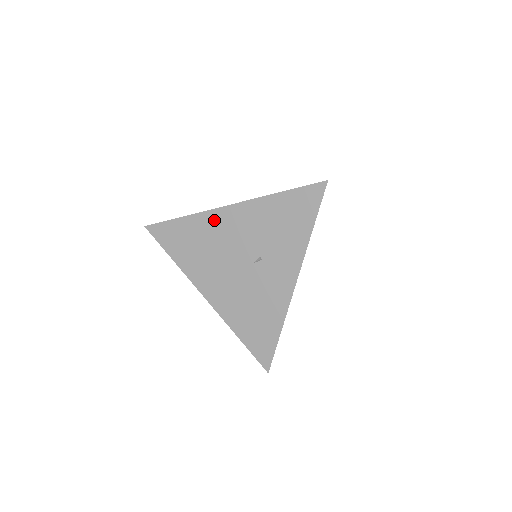
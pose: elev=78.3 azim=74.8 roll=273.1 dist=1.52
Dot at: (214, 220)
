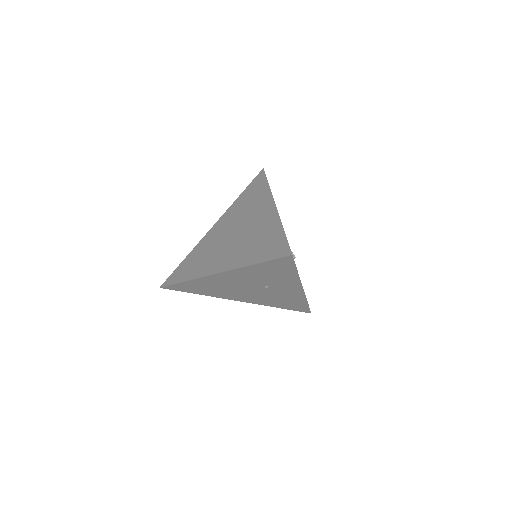
Dot at: (212, 280)
